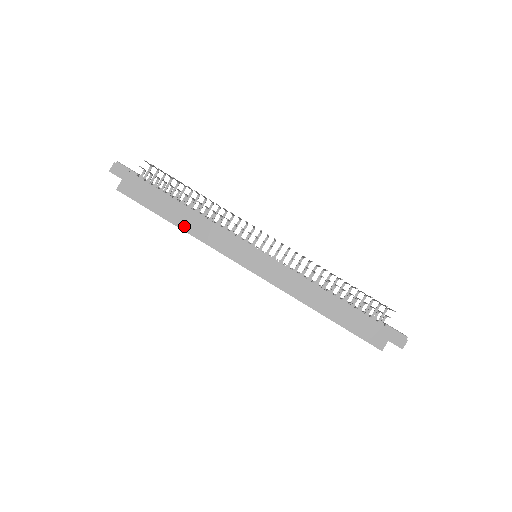
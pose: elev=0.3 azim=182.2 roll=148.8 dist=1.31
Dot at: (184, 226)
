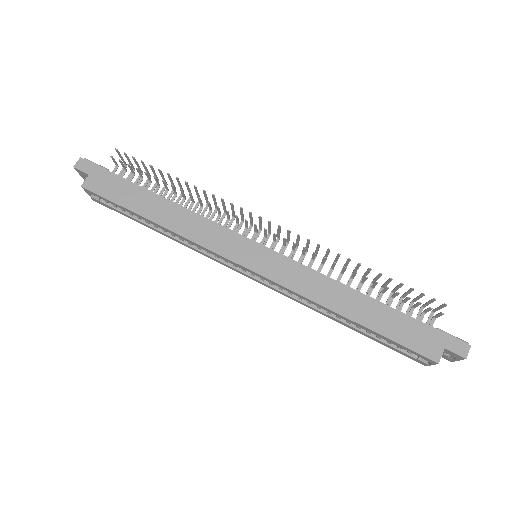
Dot at: (164, 222)
